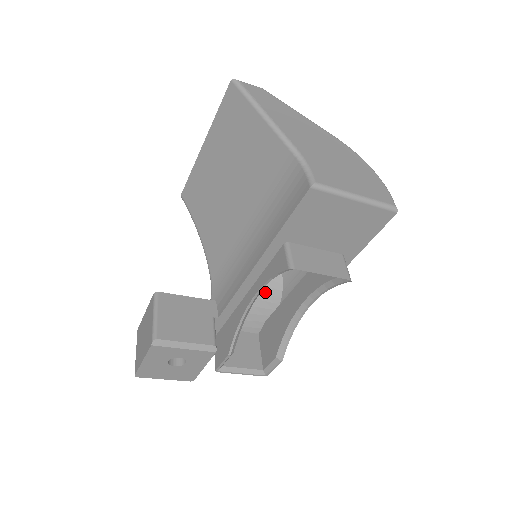
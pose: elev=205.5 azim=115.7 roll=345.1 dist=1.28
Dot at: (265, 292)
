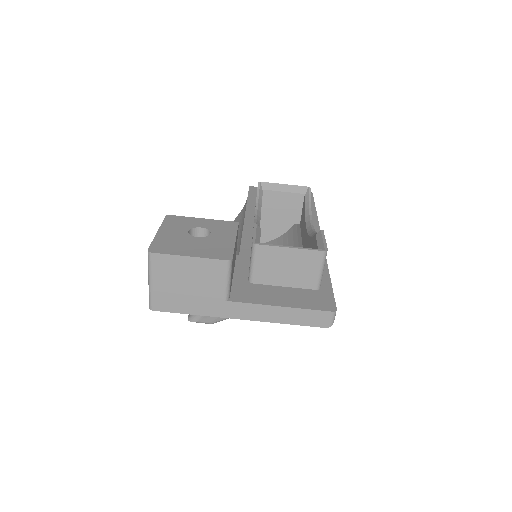
Dot at: occluded
